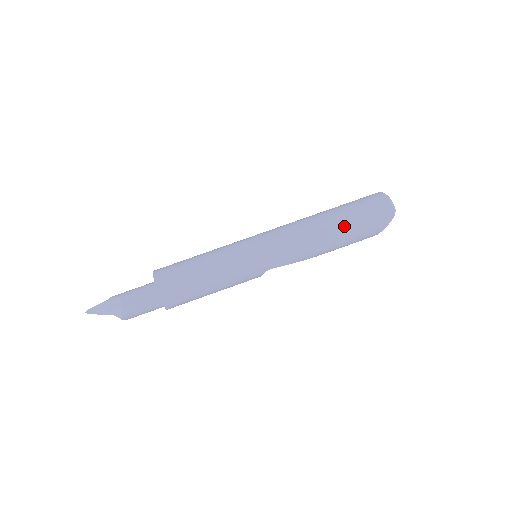
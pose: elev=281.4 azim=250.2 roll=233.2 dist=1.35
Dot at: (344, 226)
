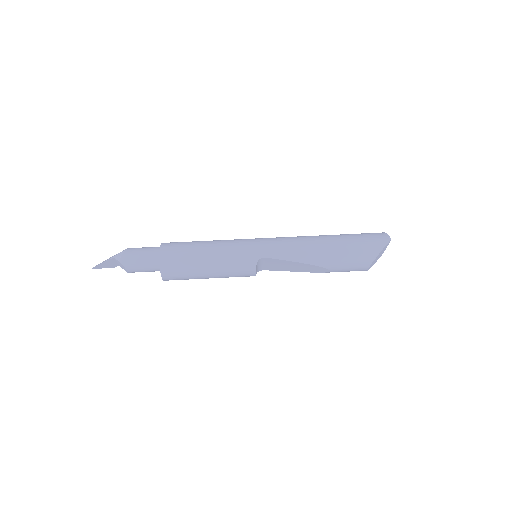
Dot at: (340, 238)
